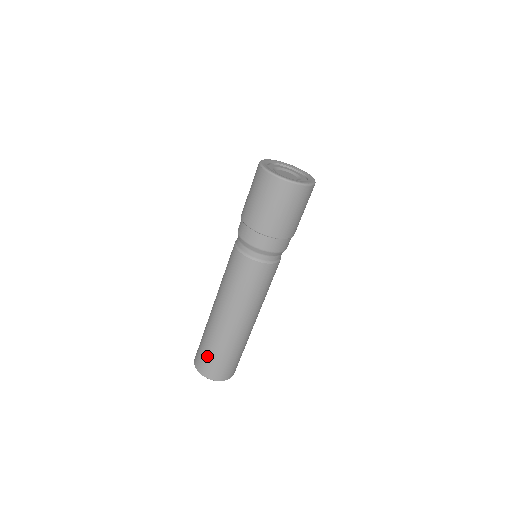
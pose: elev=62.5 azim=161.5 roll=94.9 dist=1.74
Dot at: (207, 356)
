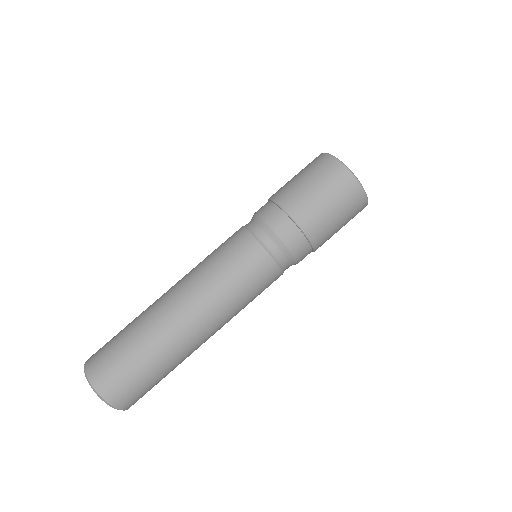
Dot at: (127, 368)
